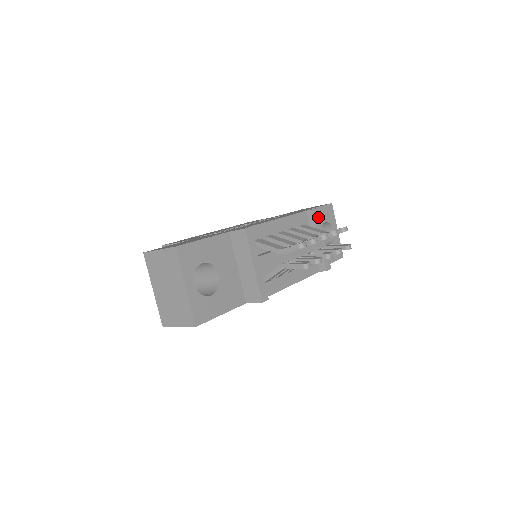
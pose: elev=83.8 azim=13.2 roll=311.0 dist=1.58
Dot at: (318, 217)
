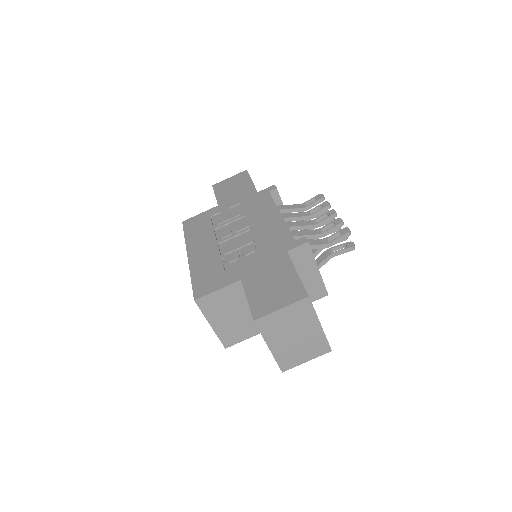
Dot at: occluded
